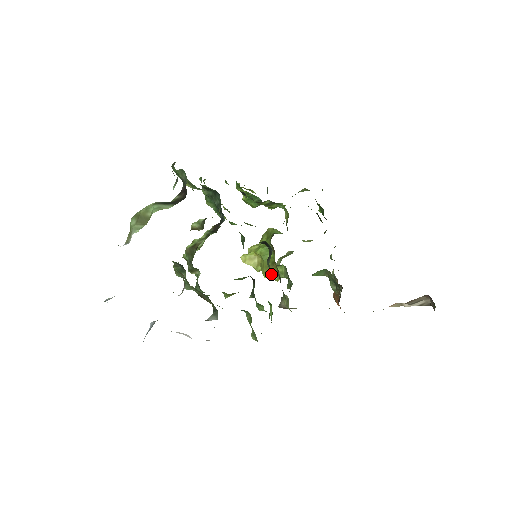
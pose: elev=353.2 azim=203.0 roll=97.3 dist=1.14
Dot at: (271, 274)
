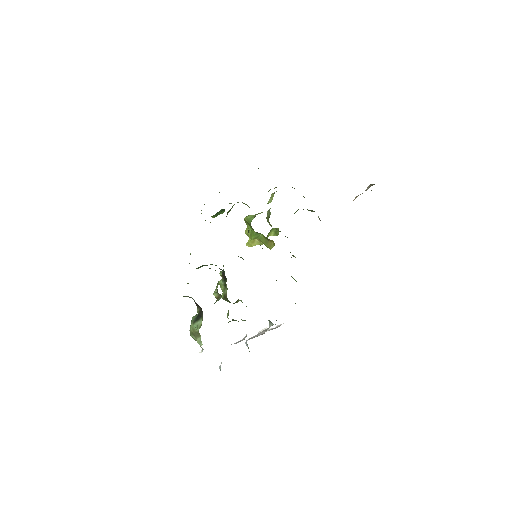
Dot at: (272, 246)
